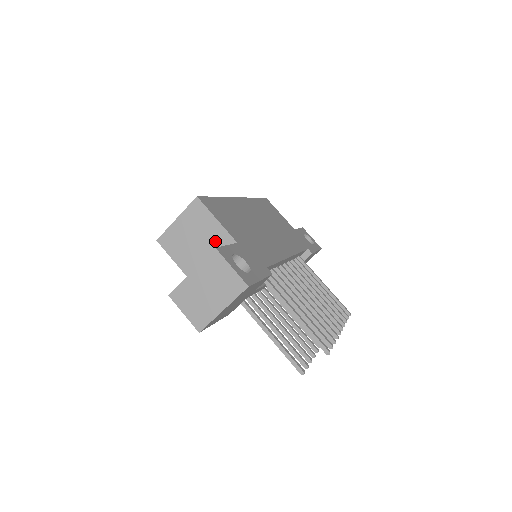
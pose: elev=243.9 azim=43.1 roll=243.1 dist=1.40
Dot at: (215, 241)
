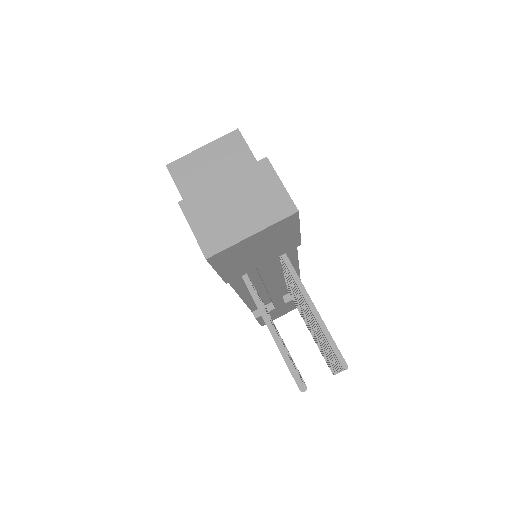
Dot at: occluded
